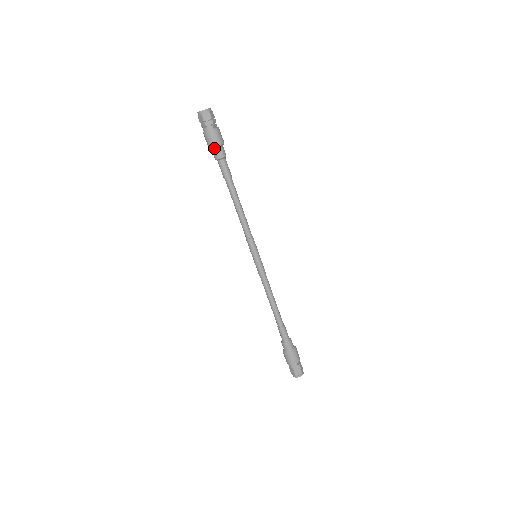
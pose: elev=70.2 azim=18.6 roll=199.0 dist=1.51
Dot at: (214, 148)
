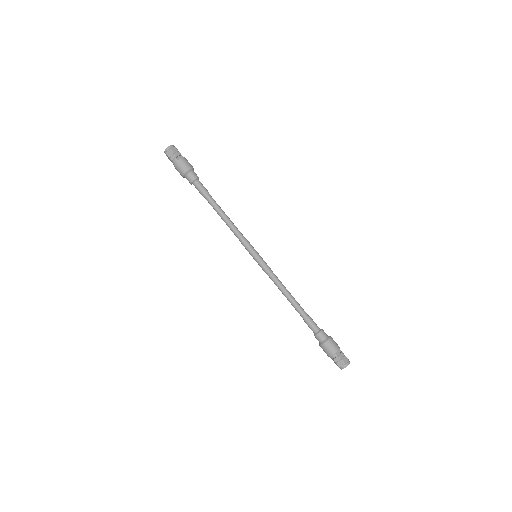
Dot at: (184, 176)
